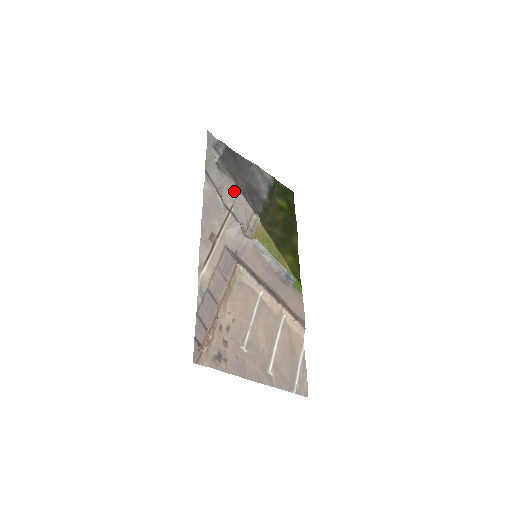
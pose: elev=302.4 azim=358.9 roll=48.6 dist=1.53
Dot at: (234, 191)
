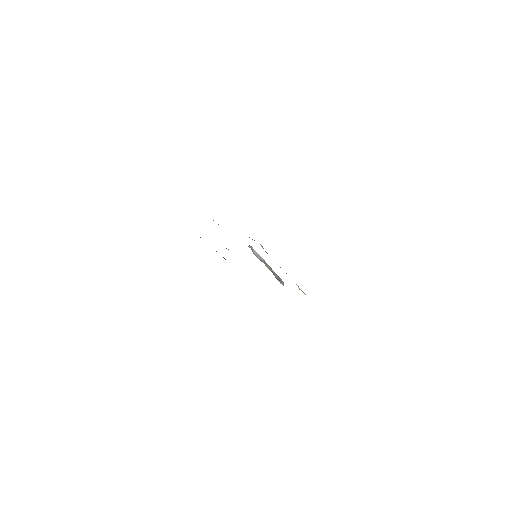
Dot at: occluded
